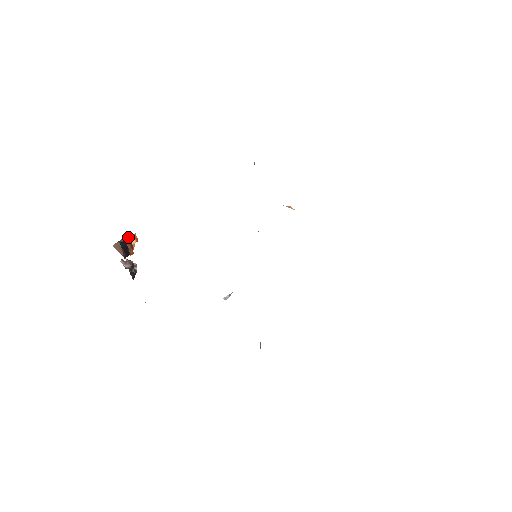
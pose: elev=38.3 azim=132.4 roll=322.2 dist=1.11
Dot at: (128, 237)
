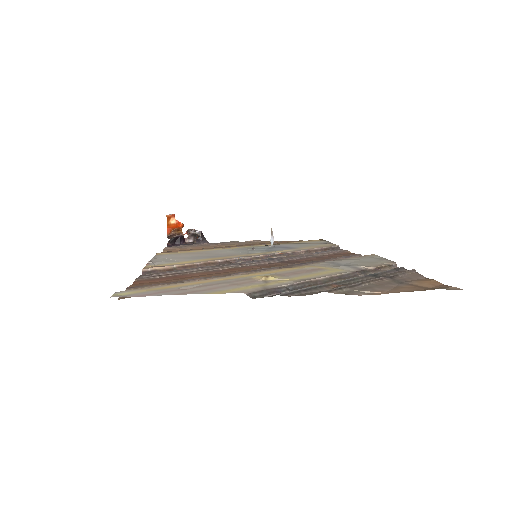
Dot at: (167, 227)
